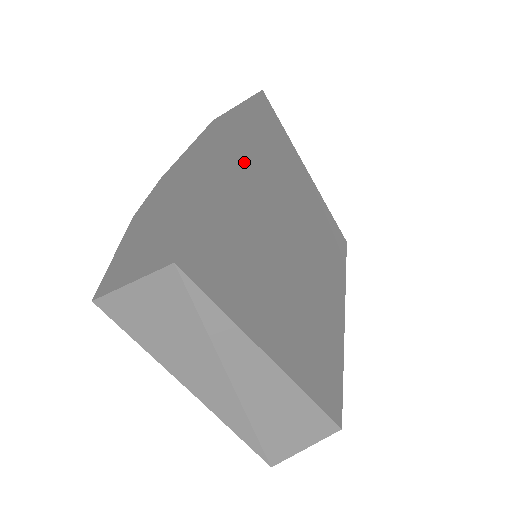
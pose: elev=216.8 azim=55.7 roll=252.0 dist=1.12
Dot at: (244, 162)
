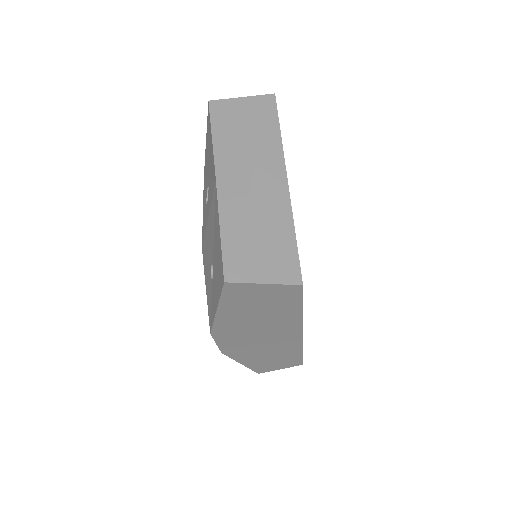
Dot at: occluded
